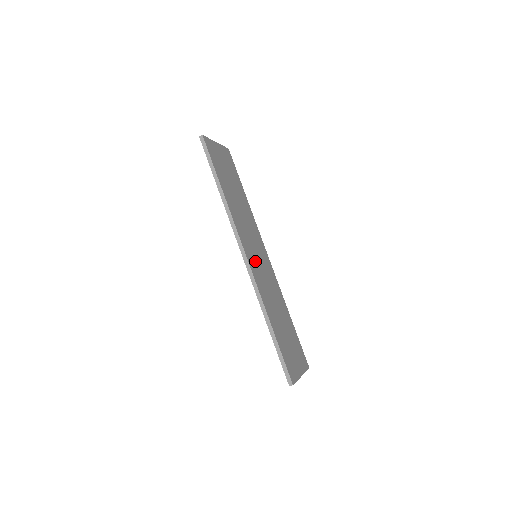
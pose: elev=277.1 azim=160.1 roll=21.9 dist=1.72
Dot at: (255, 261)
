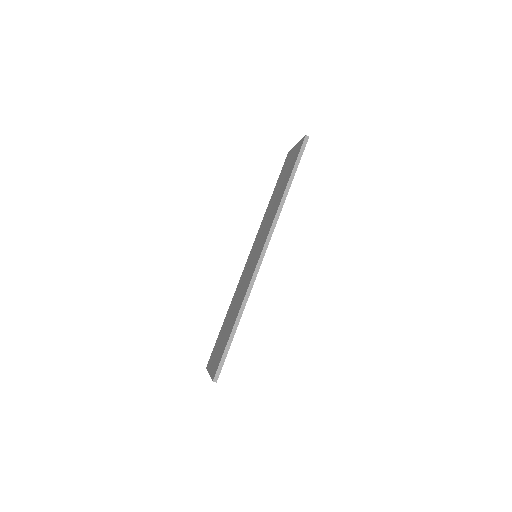
Dot at: occluded
